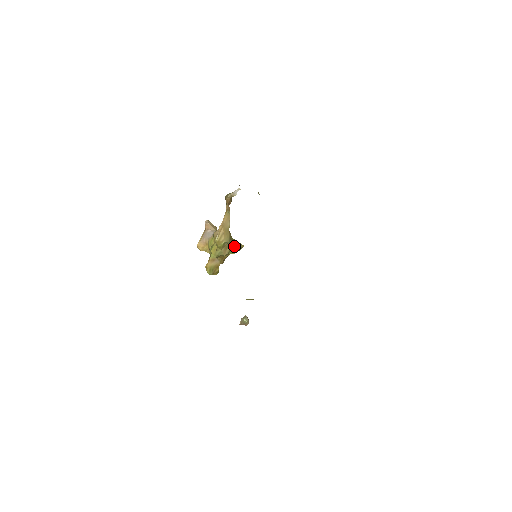
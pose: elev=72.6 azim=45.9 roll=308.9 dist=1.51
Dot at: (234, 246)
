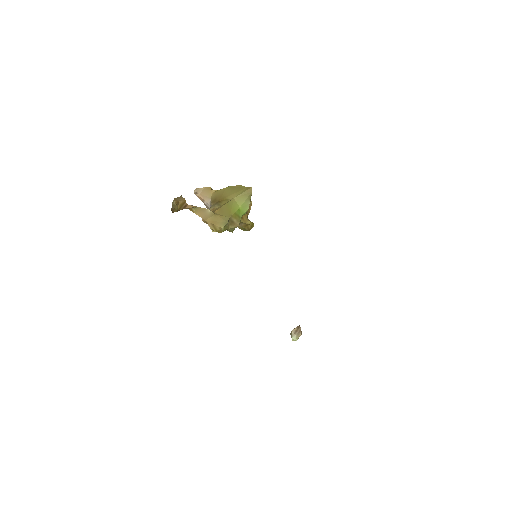
Dot at: (240, 207)
